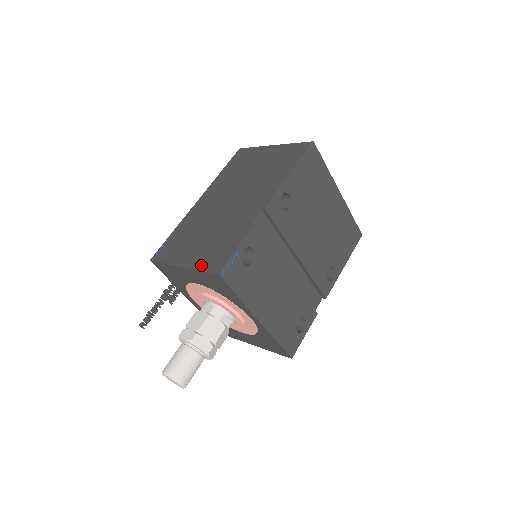
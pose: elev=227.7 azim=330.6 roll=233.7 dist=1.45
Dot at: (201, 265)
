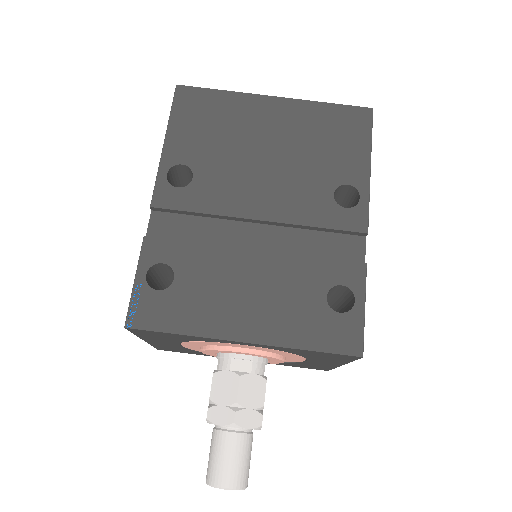
Dot at: occluded
